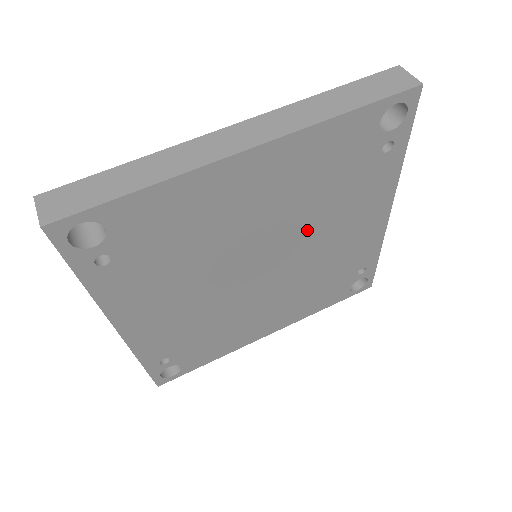
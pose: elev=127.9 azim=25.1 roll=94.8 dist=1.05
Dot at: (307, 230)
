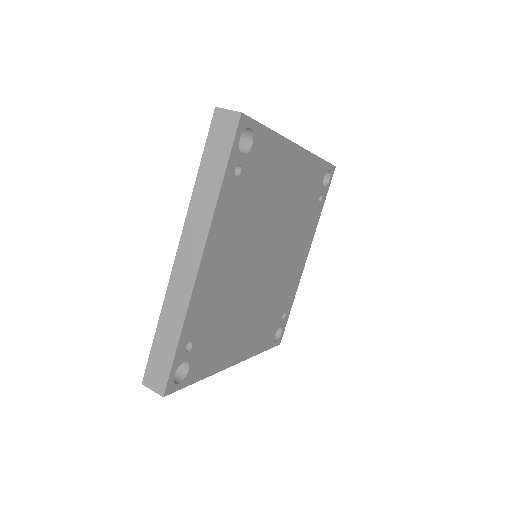
Dot at: (287, 240)
